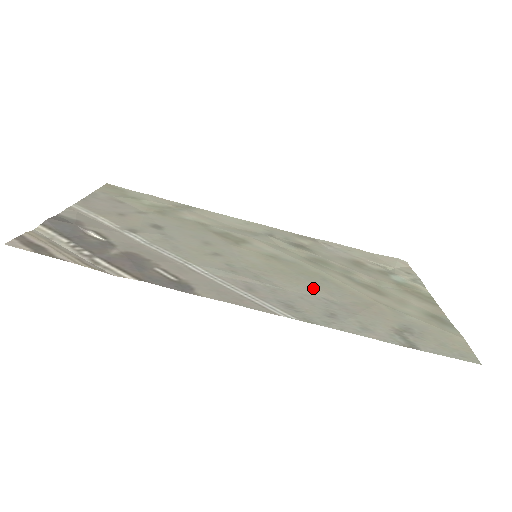
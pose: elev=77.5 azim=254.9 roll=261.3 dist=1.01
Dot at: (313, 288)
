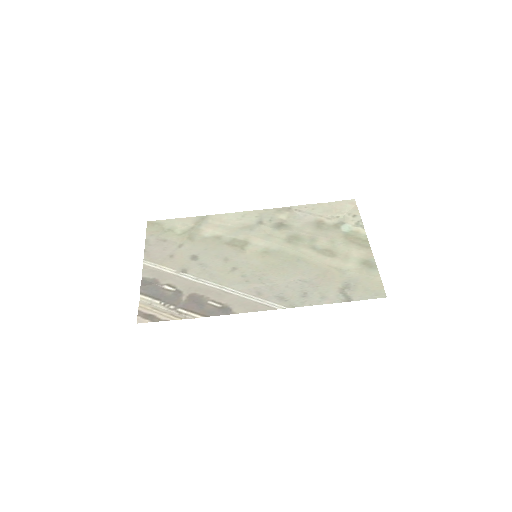
Dot at: (293, 273)
